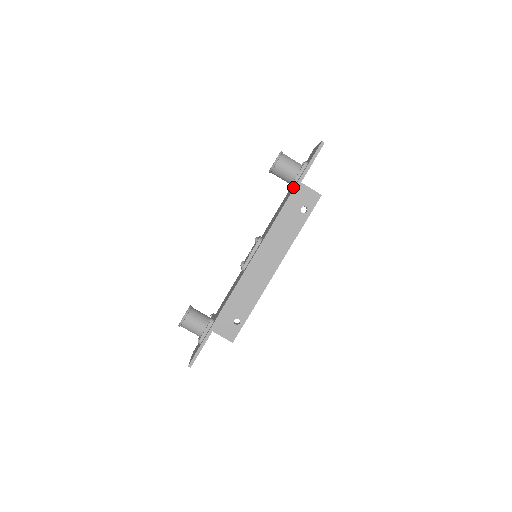
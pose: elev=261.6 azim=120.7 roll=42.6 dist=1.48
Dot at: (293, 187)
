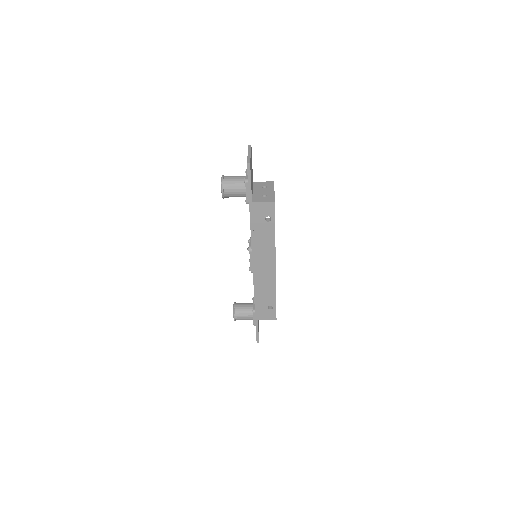
Dot at: occluded
